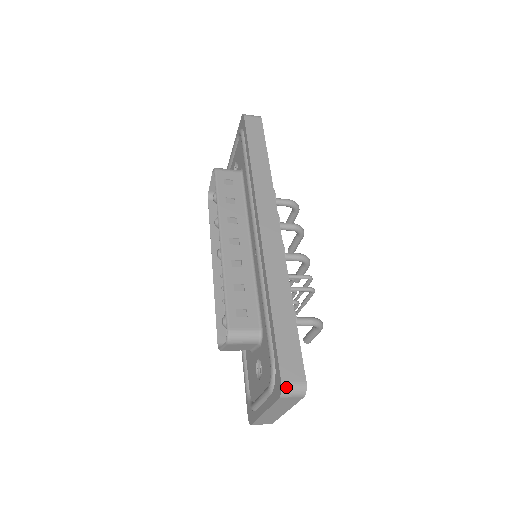
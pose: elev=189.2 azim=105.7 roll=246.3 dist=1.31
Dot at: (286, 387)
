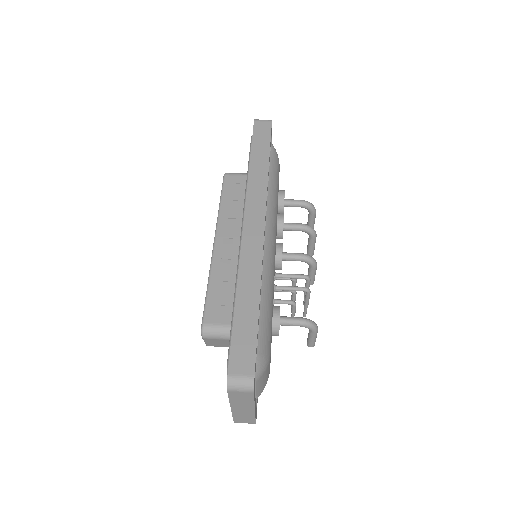
Dot at: (232, 380)
